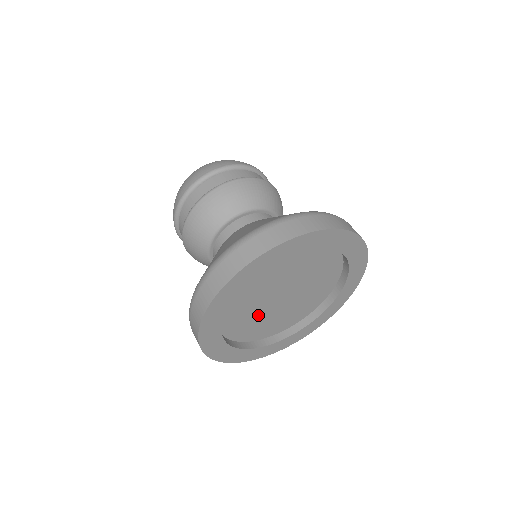
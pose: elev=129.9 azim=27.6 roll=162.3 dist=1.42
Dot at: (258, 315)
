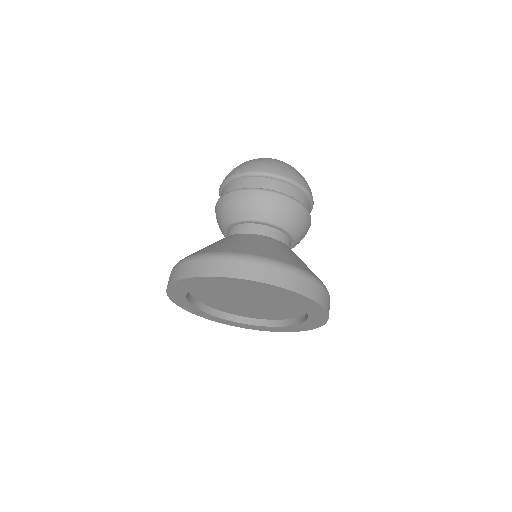
Dot at: (221, 296)
